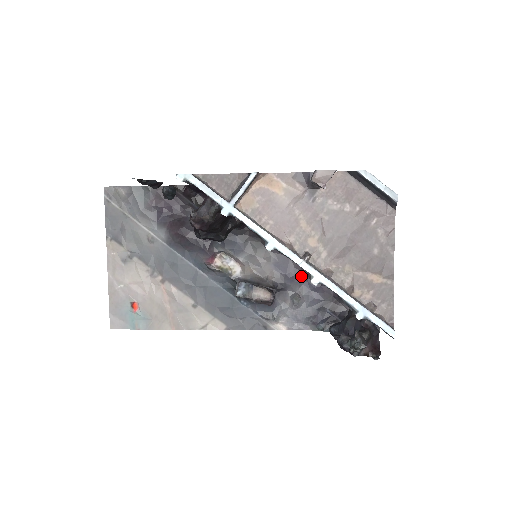
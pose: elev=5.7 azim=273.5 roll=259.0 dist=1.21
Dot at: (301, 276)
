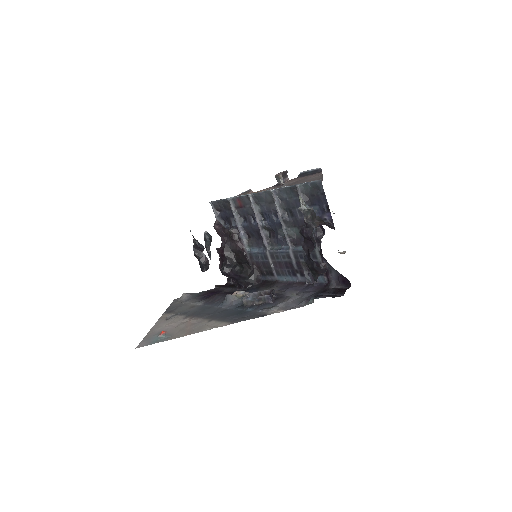
Dot at: (298, 288)
